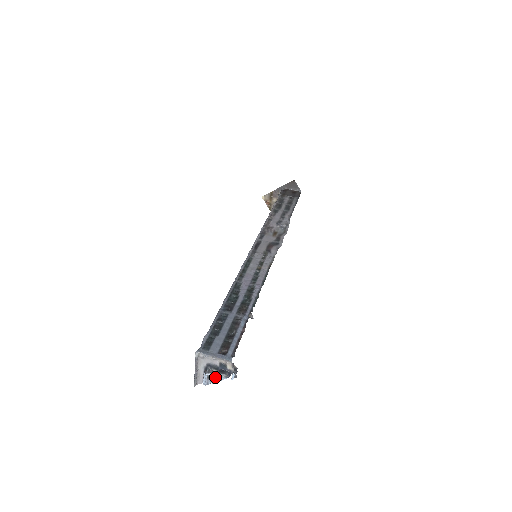
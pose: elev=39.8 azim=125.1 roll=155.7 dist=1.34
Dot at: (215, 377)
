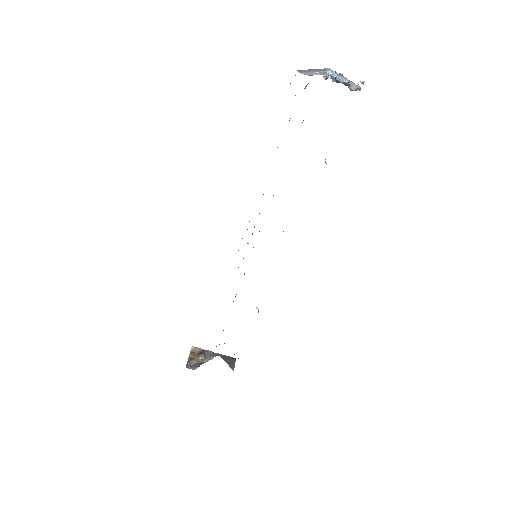
Dot at: (336, 76)
